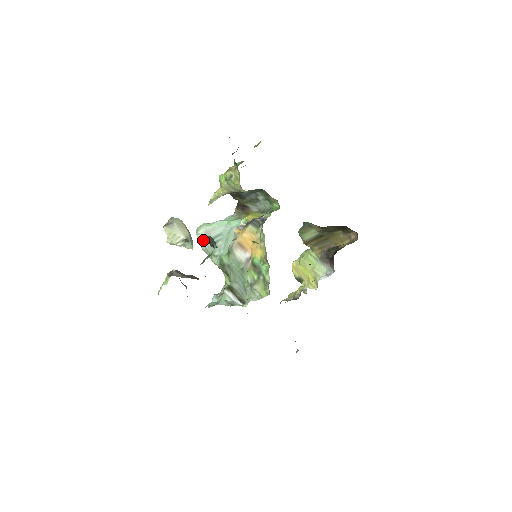
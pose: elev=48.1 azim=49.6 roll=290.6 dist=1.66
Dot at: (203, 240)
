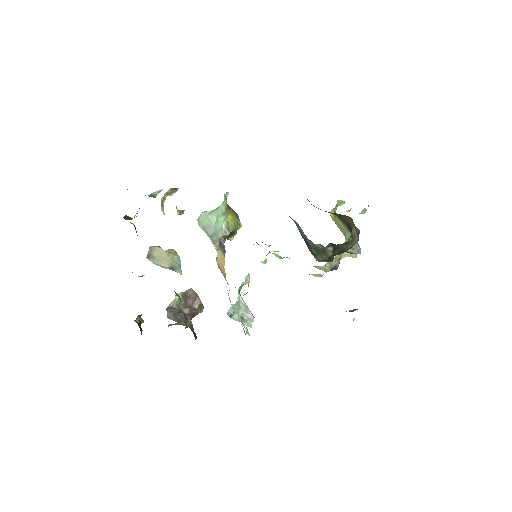
Dot at: occluded
